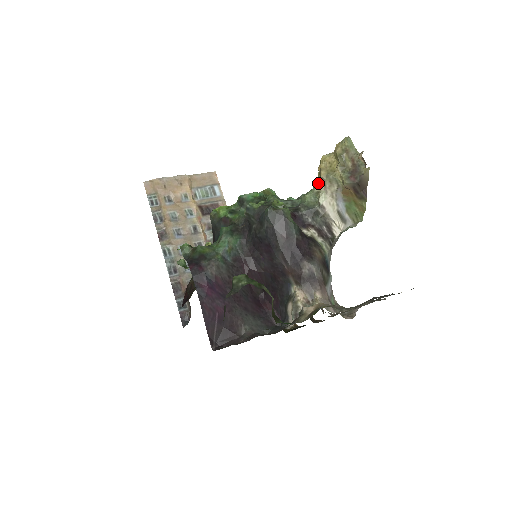
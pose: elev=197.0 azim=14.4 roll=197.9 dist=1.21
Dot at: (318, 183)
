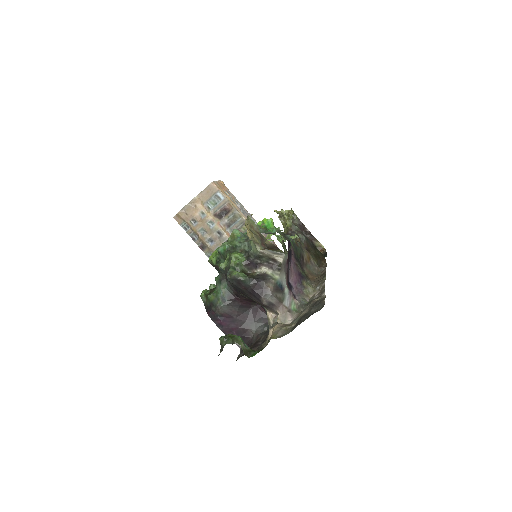
Dot at: occluded
